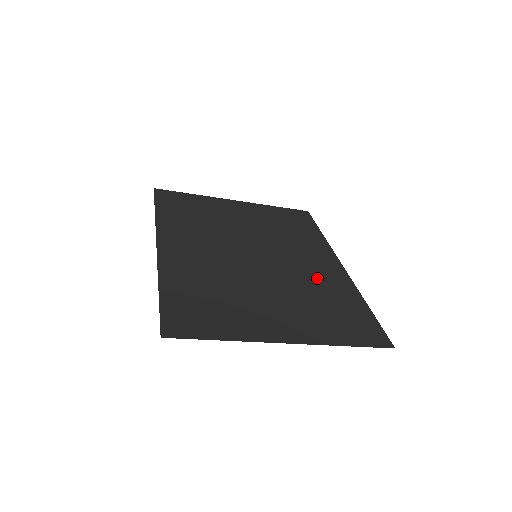
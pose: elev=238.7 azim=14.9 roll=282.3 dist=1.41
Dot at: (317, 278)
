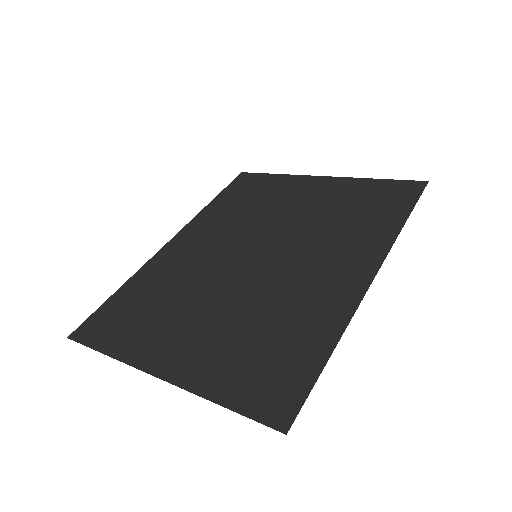
Dot at: (302, 294)
